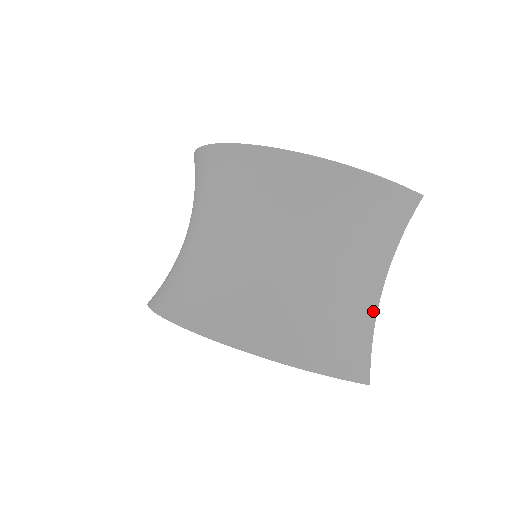
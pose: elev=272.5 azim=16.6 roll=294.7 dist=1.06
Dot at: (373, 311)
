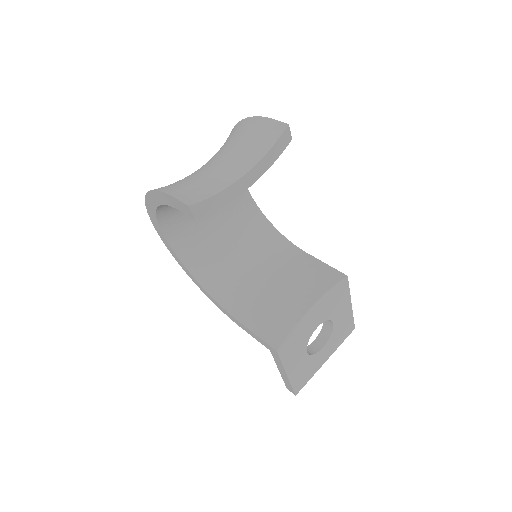
Dot at: (229, 184)
